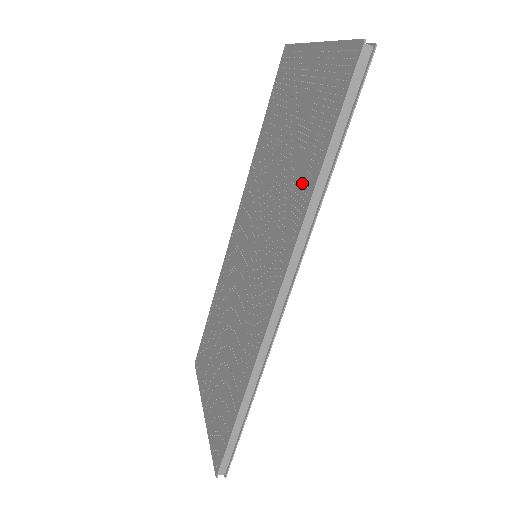
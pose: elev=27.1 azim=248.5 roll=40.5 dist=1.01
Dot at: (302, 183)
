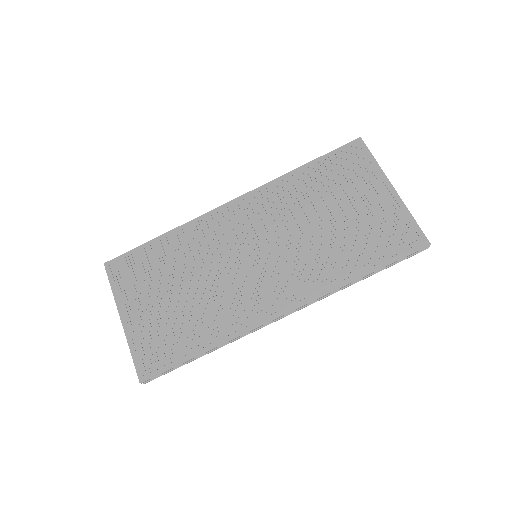
Dot at: (342, 266)
